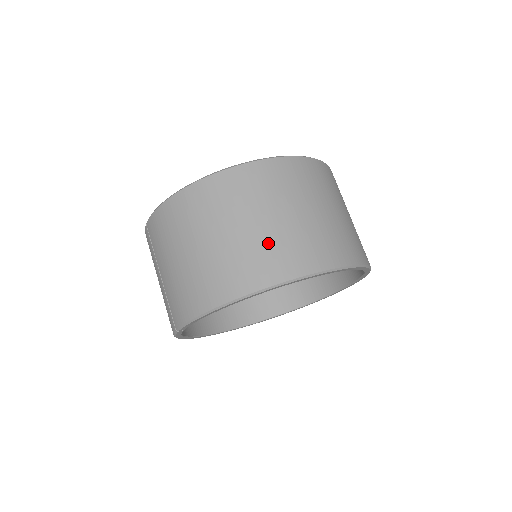
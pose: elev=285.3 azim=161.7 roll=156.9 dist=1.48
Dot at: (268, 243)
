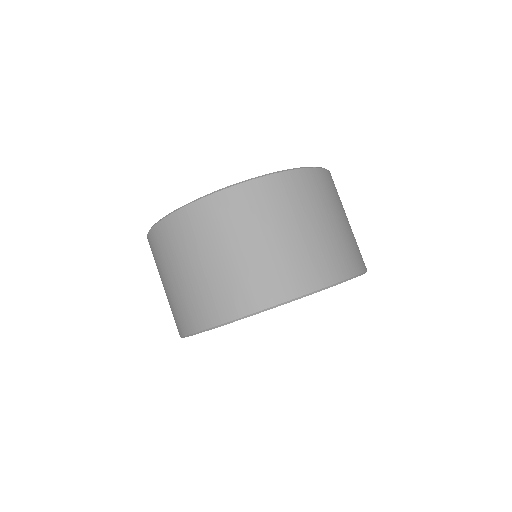
Dot at: (180, 299)
